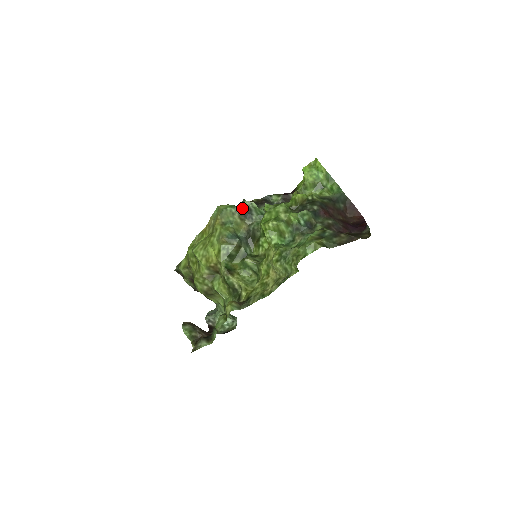
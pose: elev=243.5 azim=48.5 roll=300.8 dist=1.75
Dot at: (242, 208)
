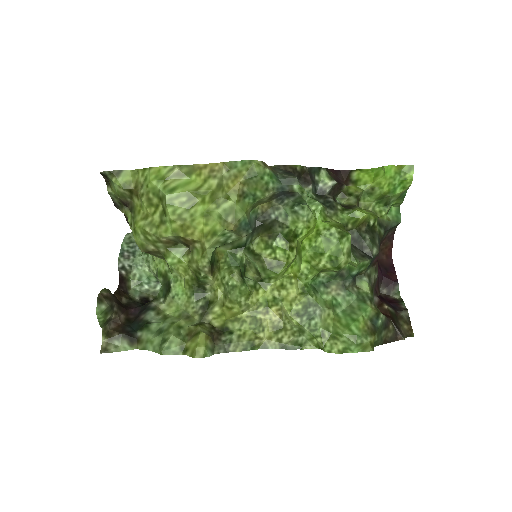
Dot at: (285, 189)
